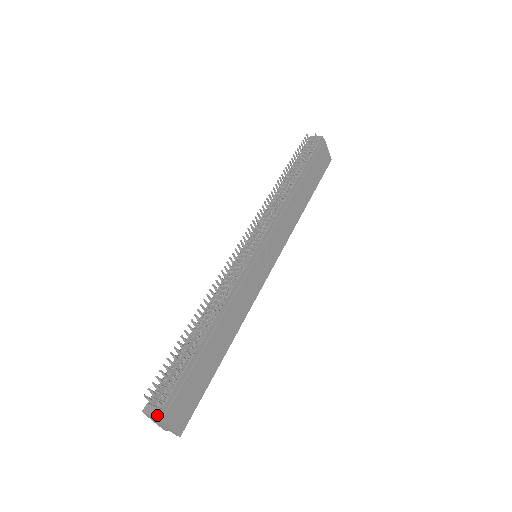
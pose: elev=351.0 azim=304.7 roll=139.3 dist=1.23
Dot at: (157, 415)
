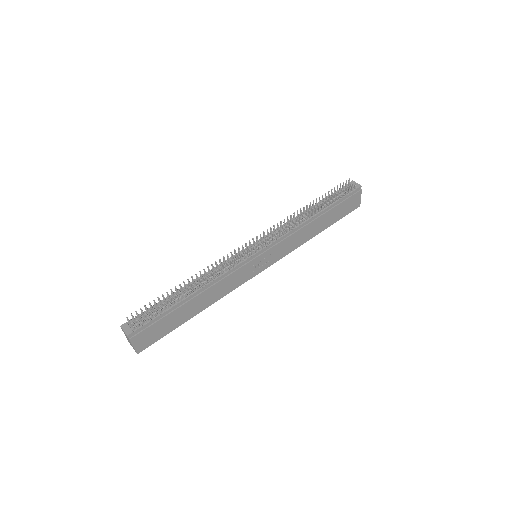
Dot at: (128, 334)
